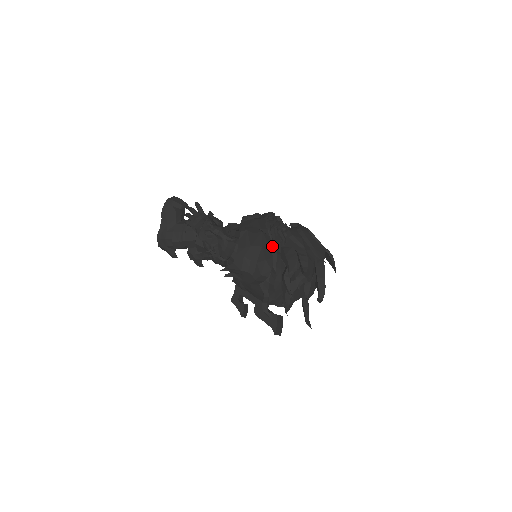
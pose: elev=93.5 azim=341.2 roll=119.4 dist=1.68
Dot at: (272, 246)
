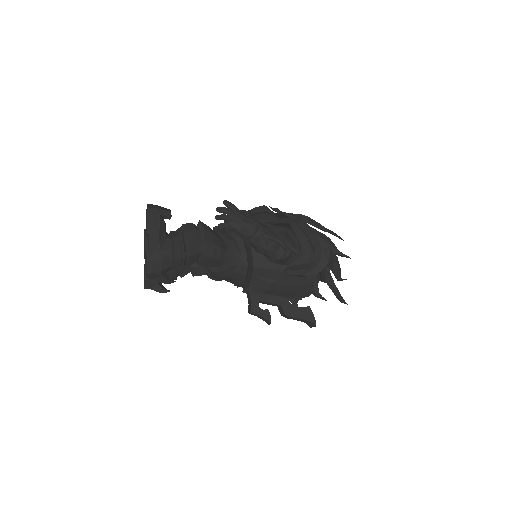
Dot at: occluded
